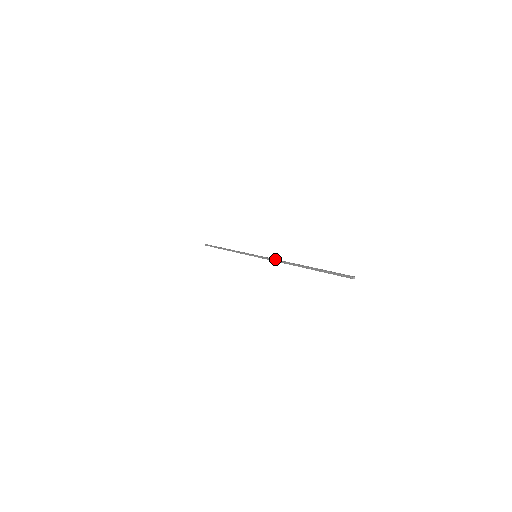
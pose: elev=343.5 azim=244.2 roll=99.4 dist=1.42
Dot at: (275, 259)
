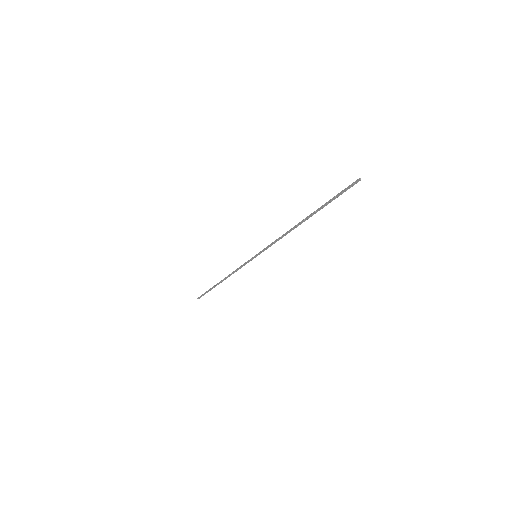
Dot at: (277, 239)
